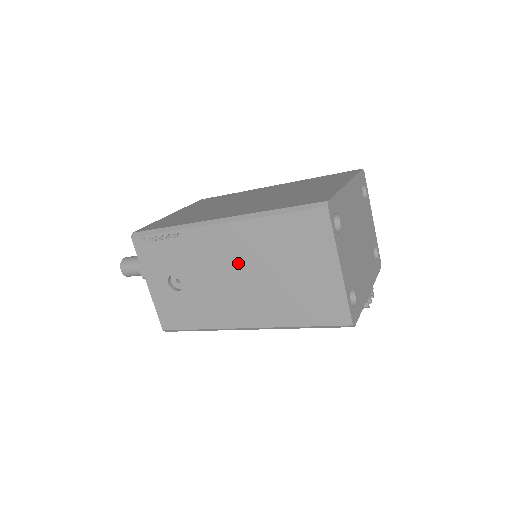
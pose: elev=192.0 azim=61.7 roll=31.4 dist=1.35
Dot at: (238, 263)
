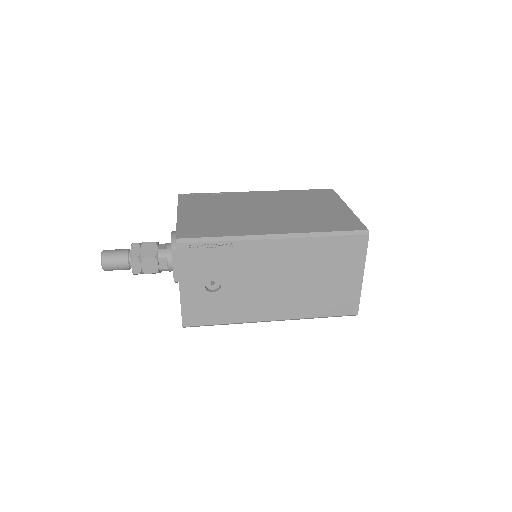
Dot at: (283, 270)
